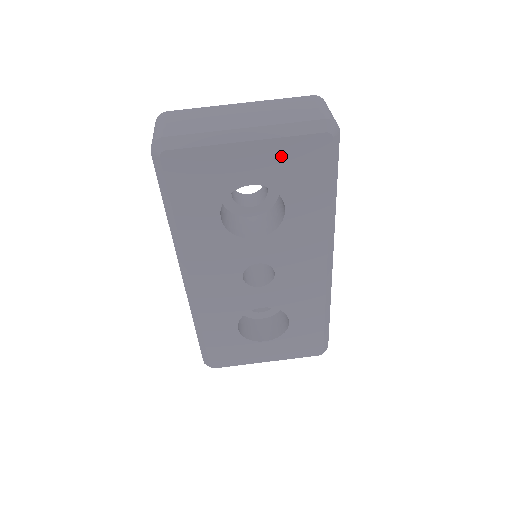
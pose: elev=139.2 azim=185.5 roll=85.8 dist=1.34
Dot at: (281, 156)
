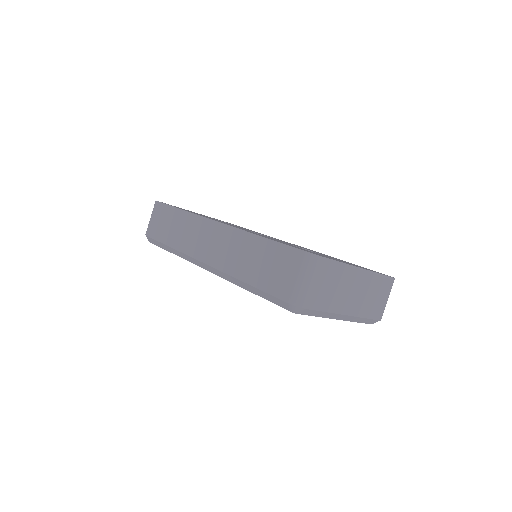
Dot at: occluded
